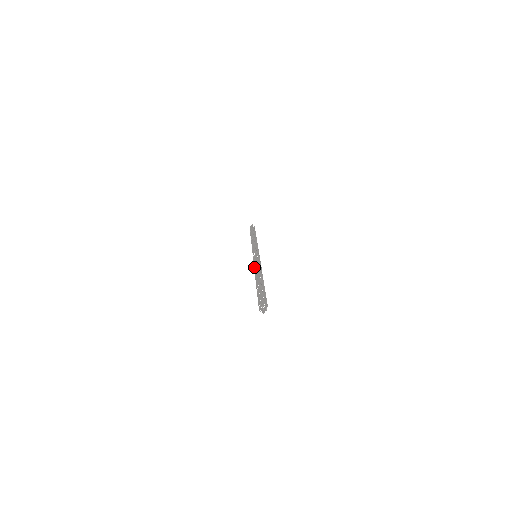
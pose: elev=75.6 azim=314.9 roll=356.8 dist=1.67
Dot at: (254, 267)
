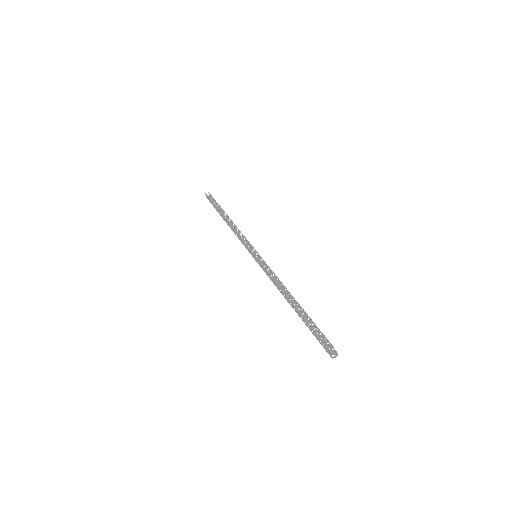
Dot at: occluded
